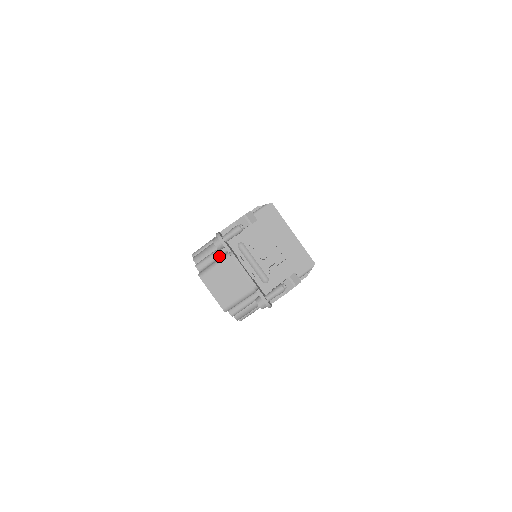
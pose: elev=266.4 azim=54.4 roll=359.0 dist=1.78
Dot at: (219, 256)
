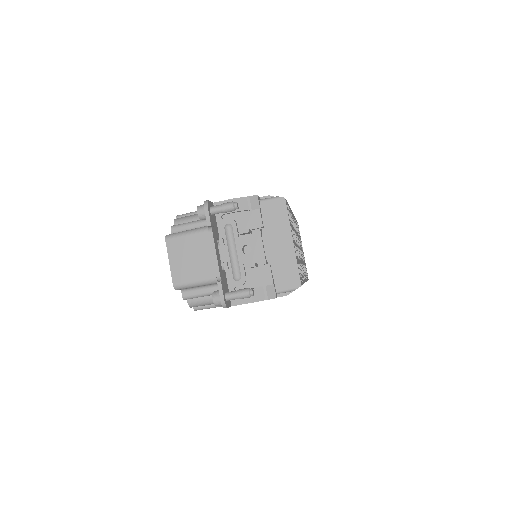
Dot at: occluded
